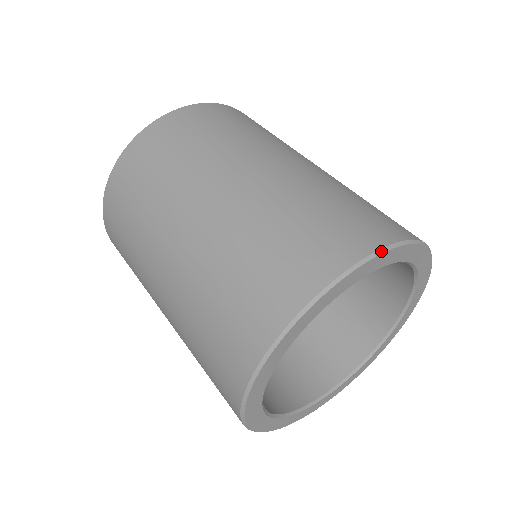
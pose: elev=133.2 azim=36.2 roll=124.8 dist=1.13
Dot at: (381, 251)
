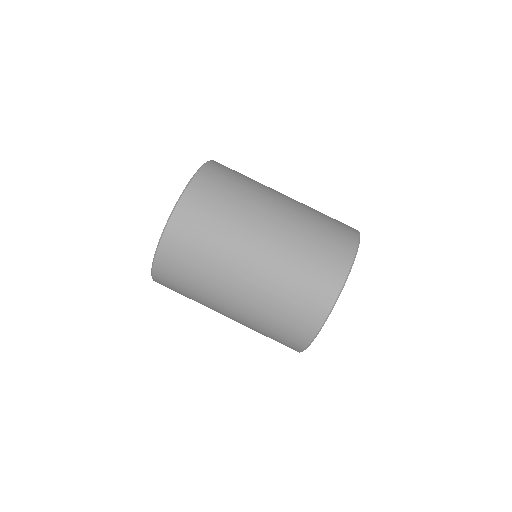
Dot at: occluded
